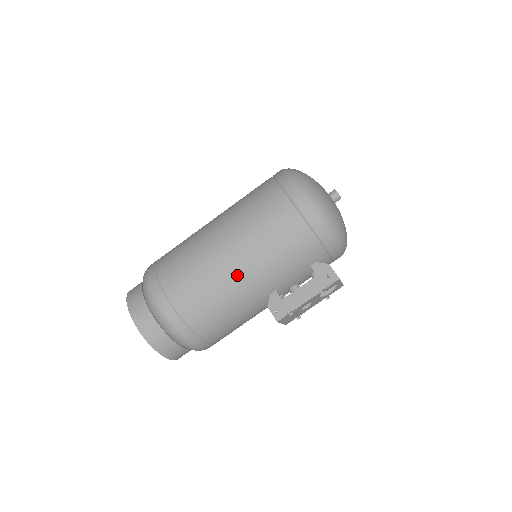
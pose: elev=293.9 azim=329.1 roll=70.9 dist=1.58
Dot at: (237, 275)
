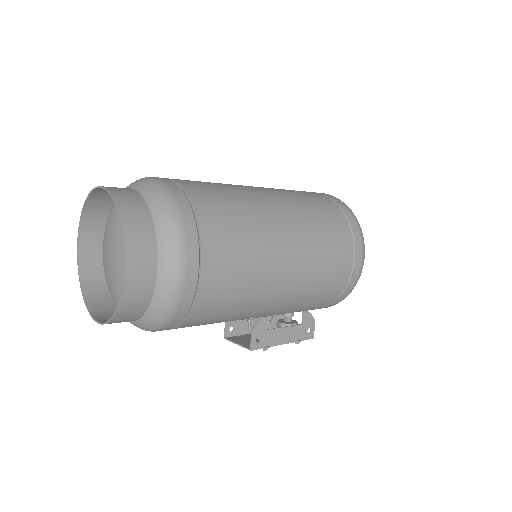
Dot at: (274, 294)
